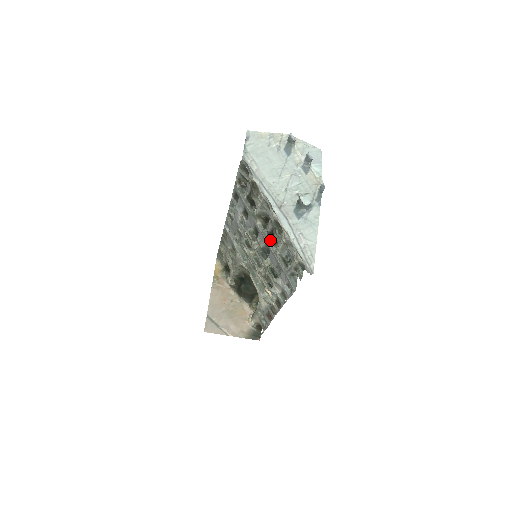
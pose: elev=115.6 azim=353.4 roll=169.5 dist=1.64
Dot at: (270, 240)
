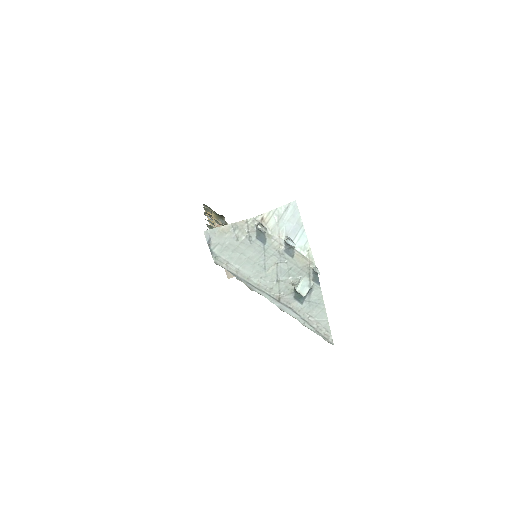
Dot at: occluded
